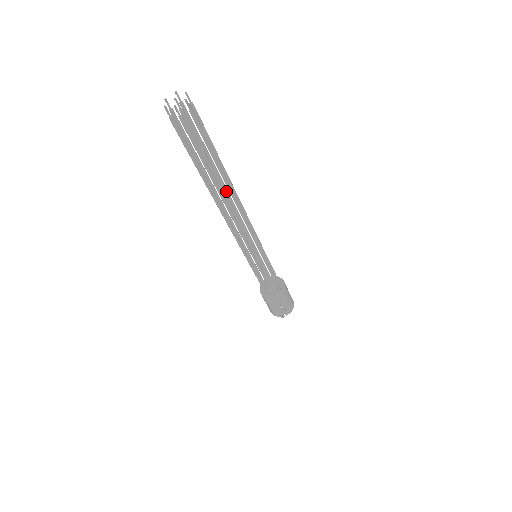
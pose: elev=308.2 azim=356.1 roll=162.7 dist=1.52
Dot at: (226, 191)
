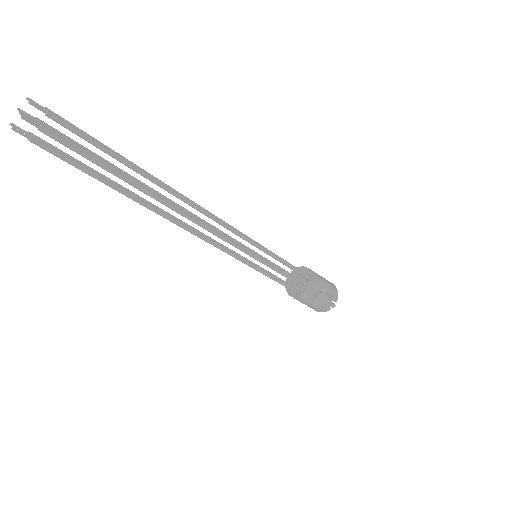
Dot at: occluded
